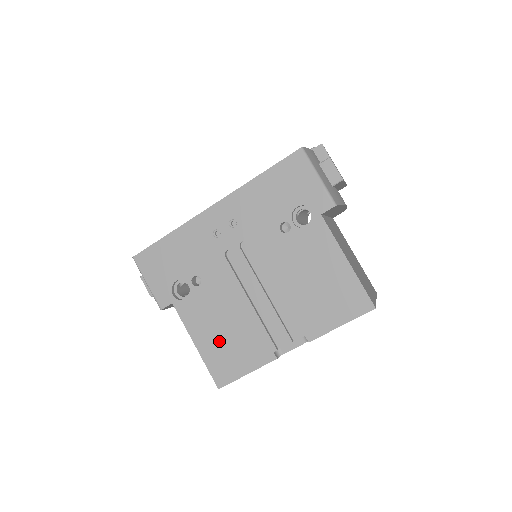
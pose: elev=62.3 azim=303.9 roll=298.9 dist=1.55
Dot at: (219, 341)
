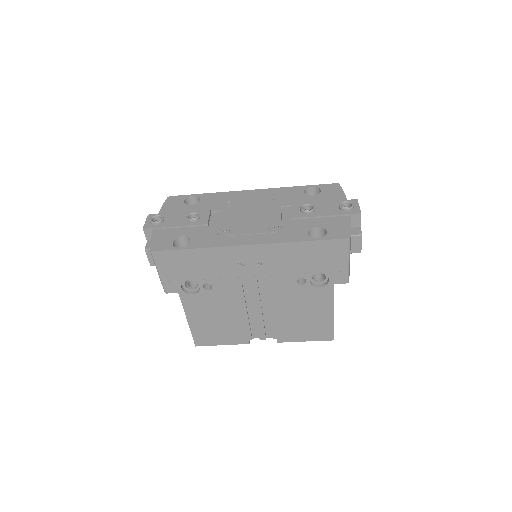
Dot at: (209, 324)
